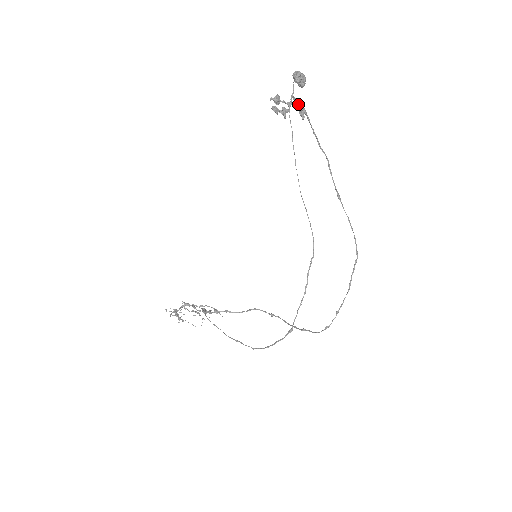
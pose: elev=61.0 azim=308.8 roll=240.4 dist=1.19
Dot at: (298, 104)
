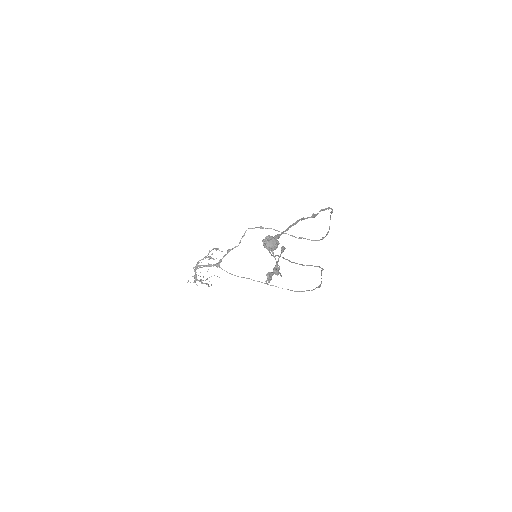
Dot at: occluded
